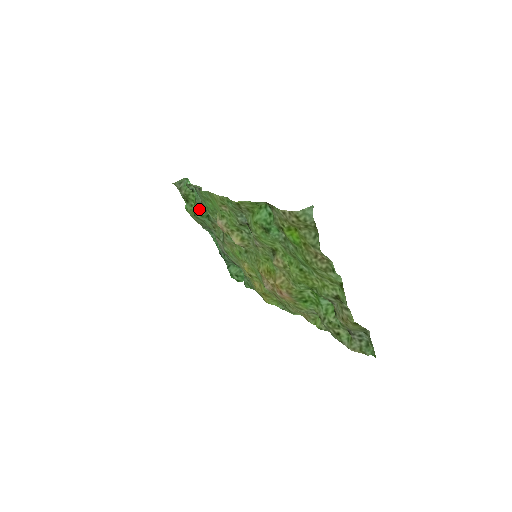
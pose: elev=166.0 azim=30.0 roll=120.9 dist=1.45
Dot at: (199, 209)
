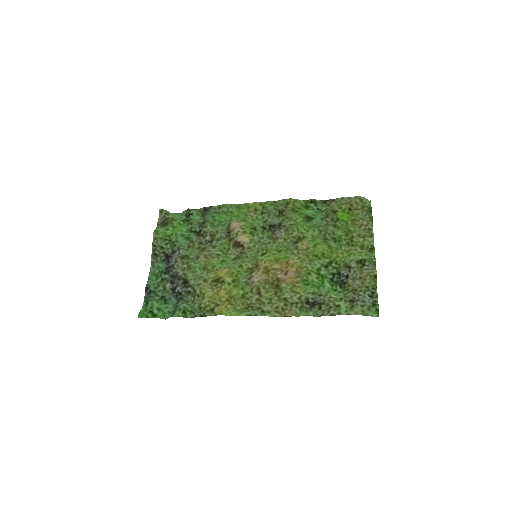
Dot at: (188, 227)
